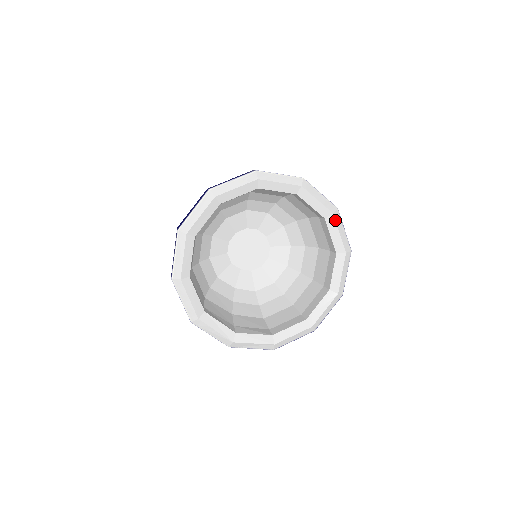
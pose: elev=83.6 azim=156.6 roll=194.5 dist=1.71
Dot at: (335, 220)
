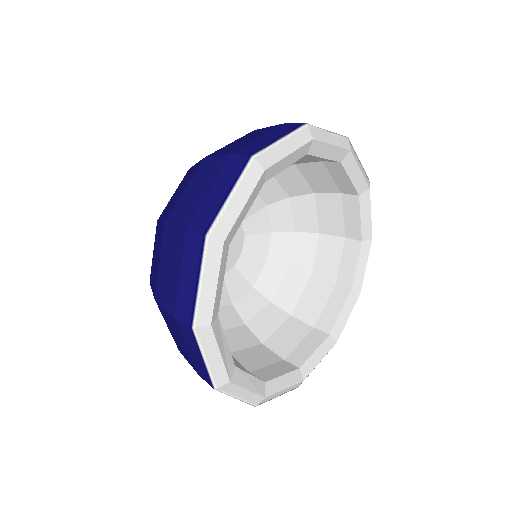
Dot at: occluded
